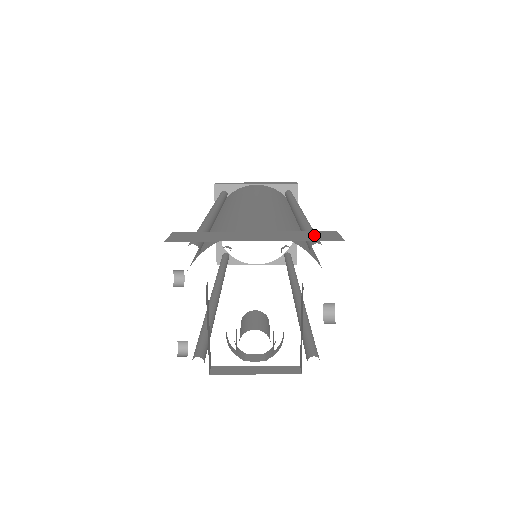
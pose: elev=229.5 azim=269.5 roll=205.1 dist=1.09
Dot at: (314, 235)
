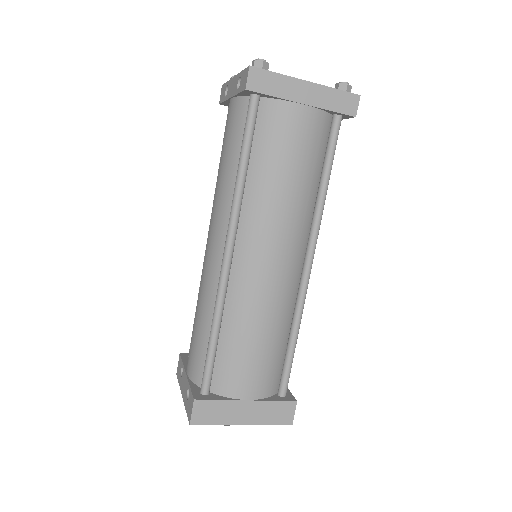
Dot at: (280, 412)
